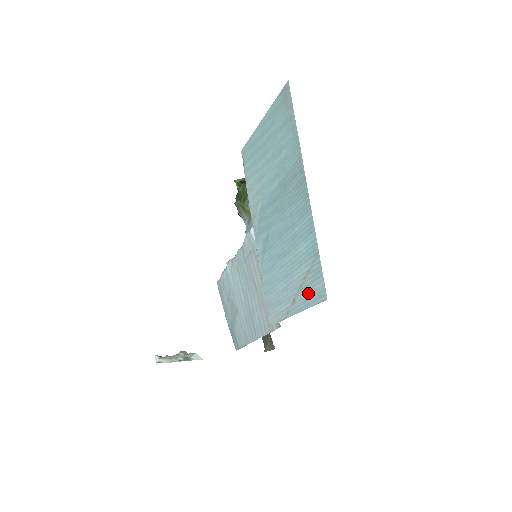
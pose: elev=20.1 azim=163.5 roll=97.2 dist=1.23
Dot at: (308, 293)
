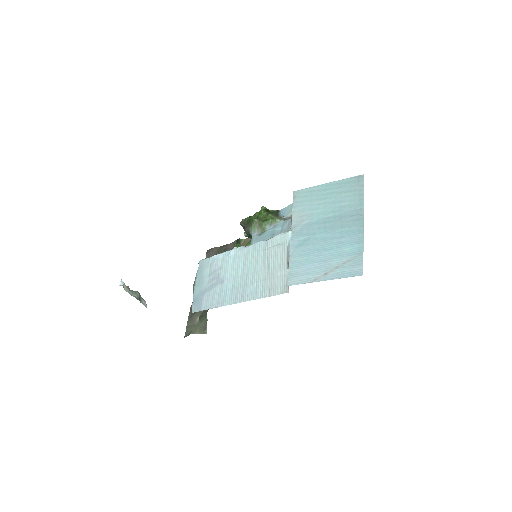
Dot at: (344, 271)
